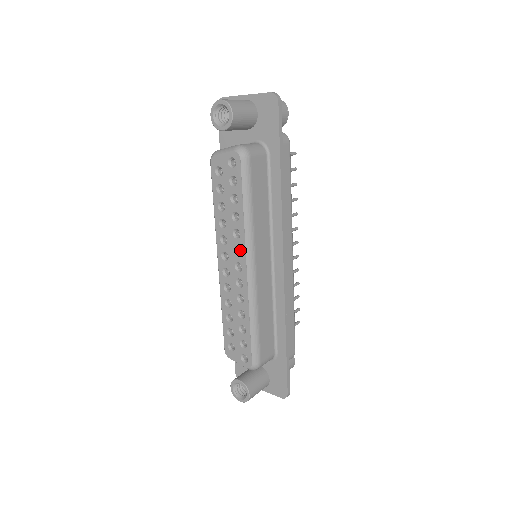
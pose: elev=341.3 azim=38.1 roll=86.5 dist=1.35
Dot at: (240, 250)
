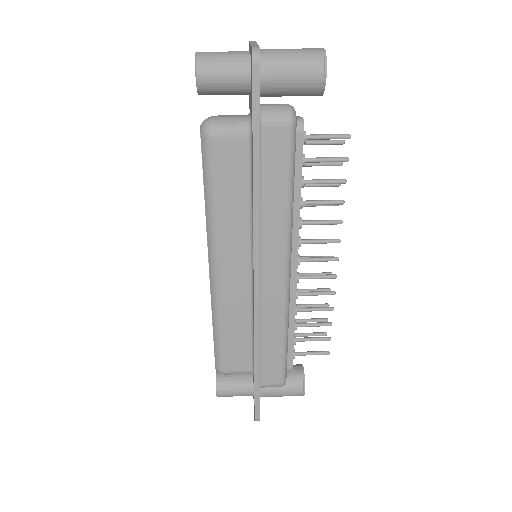
Dot at: occluded
